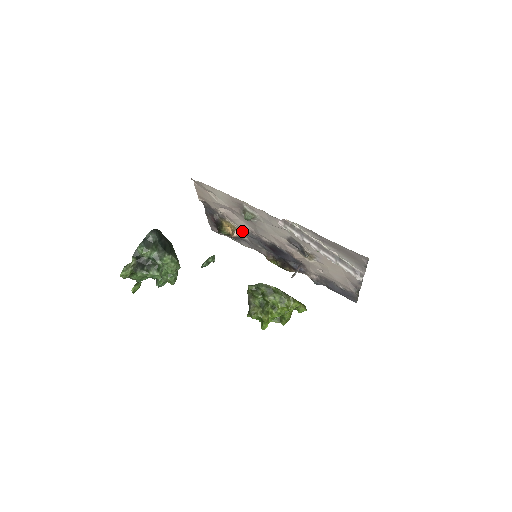
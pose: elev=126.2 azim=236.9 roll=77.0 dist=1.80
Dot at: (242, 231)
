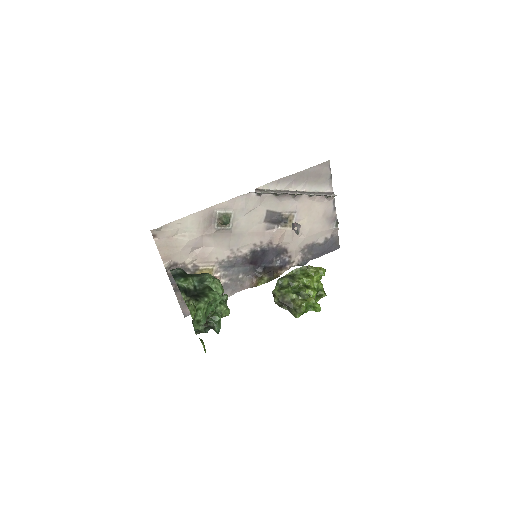
Dot at: (218, 271)
